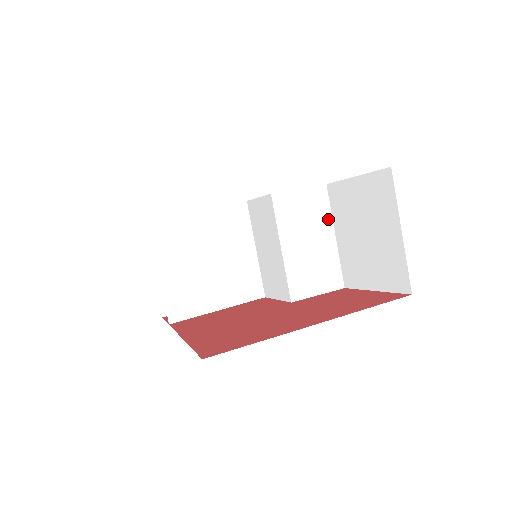
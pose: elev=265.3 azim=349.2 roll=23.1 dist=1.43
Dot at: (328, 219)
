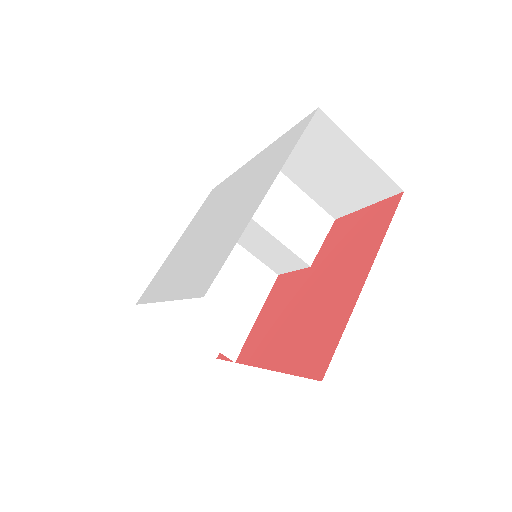
Dot at: (283, 179)
